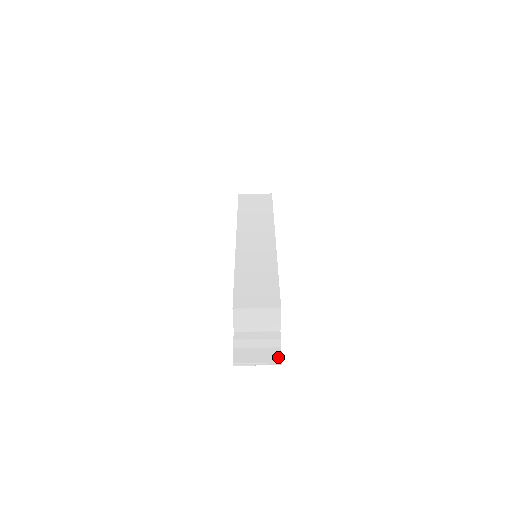
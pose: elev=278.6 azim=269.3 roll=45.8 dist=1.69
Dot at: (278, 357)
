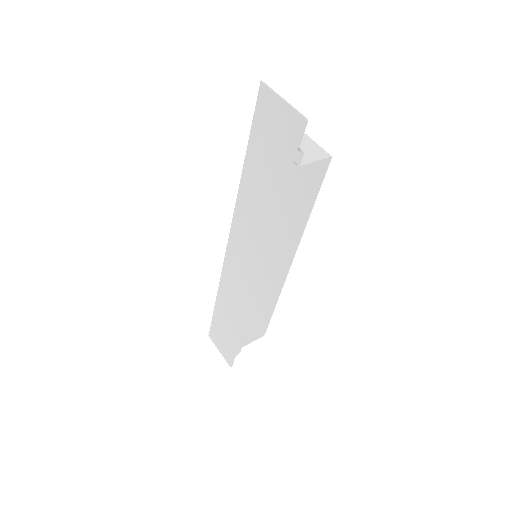
Dot at: (302, 127)
